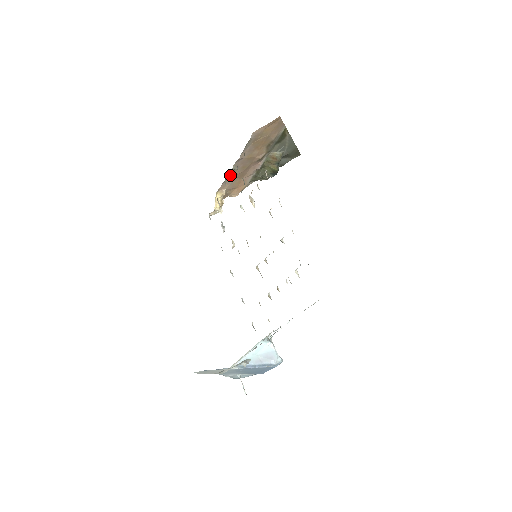
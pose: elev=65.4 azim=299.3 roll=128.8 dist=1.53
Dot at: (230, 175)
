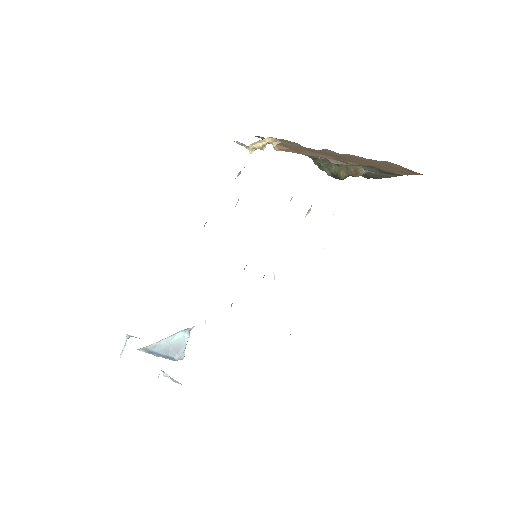
Dot at: occluded
